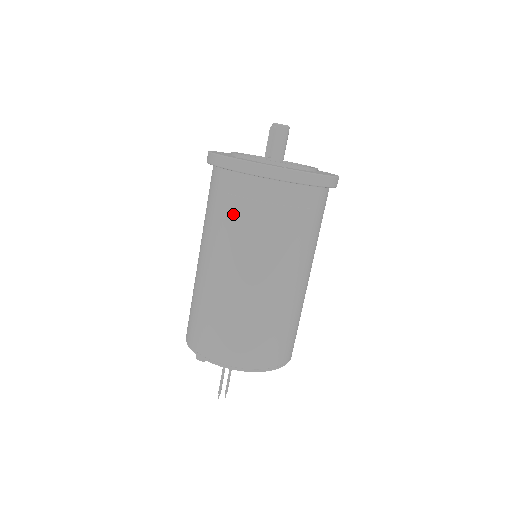
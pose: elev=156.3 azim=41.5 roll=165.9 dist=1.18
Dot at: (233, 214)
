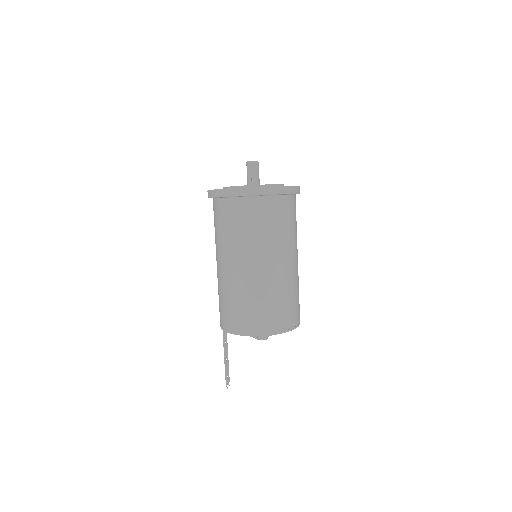
Dot at: (271, 224)
